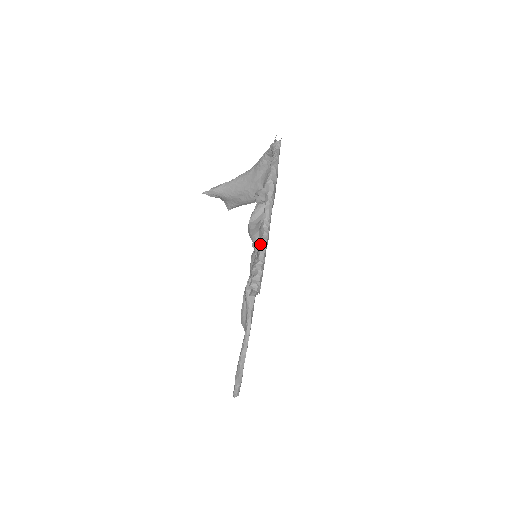
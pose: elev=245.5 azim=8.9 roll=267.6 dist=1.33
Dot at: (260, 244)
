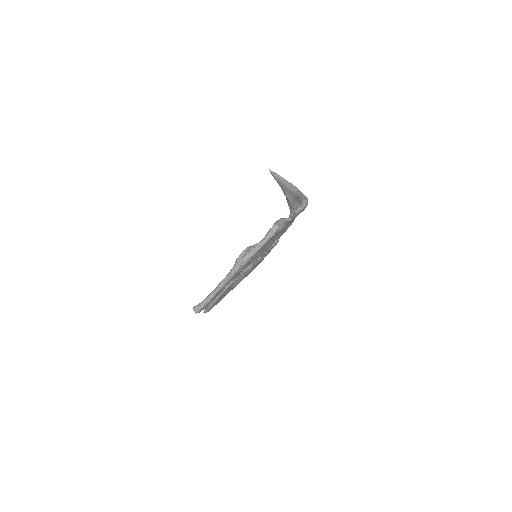
Dot at: (212, 292)
